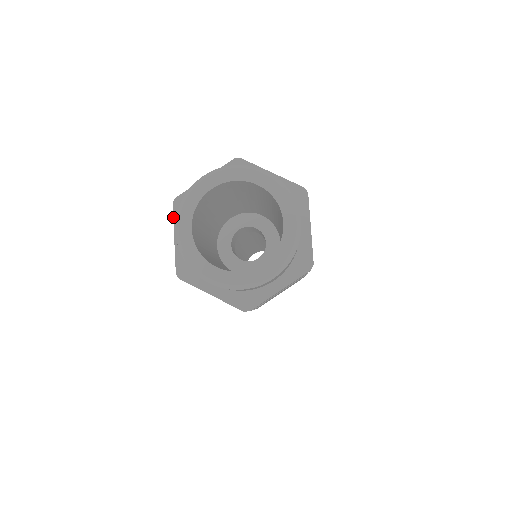
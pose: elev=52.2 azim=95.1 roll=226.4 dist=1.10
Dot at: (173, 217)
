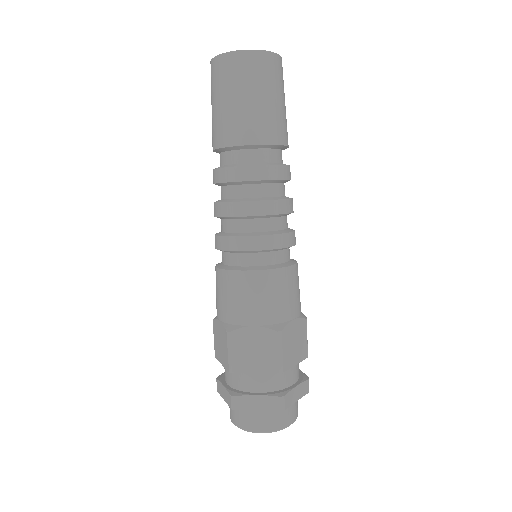
Dot at: occluded
